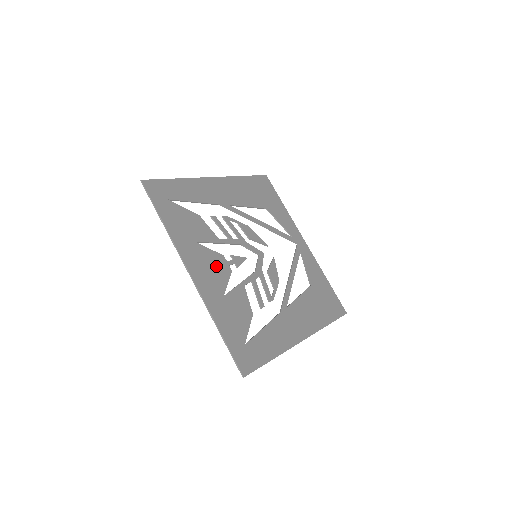
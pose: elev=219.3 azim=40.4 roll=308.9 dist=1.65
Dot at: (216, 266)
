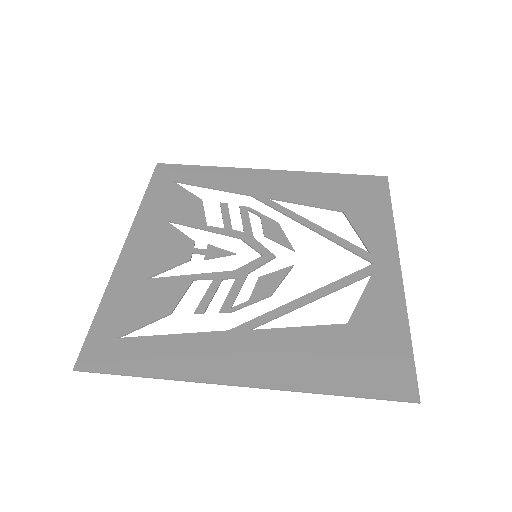
Dot at: (170, 248)
